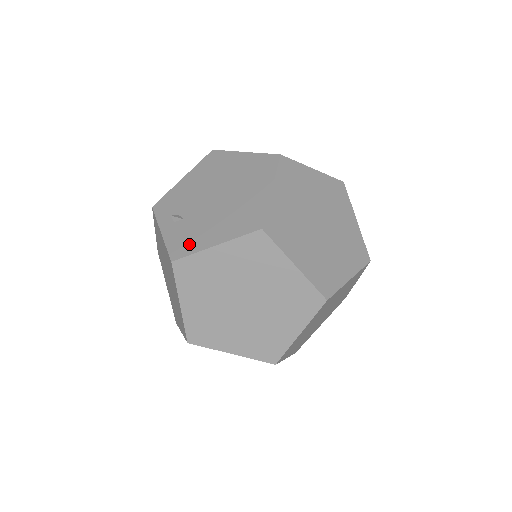
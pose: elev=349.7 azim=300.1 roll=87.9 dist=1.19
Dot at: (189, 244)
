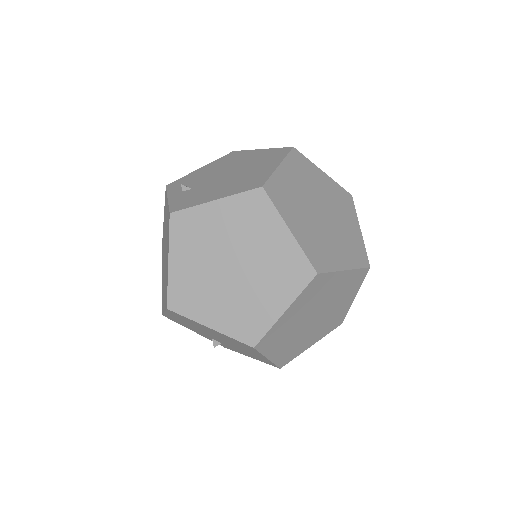
Dot at: (191, 201)
